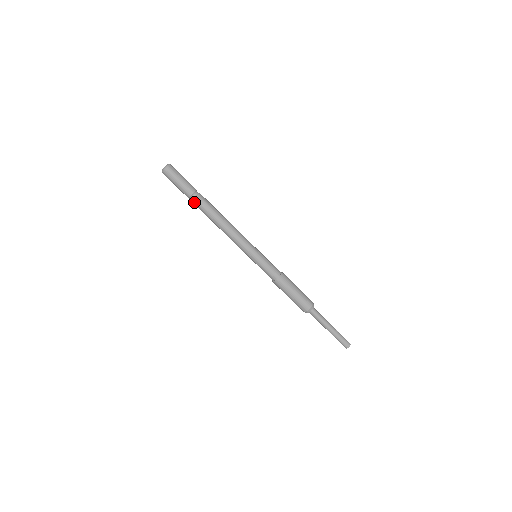
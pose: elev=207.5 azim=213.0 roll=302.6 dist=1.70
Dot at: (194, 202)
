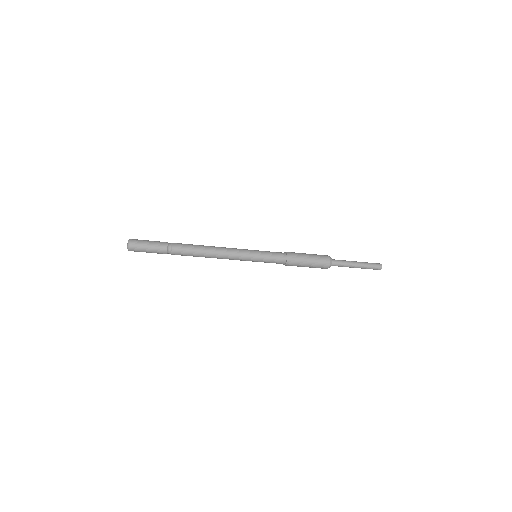
Dot at: (174, 254)
